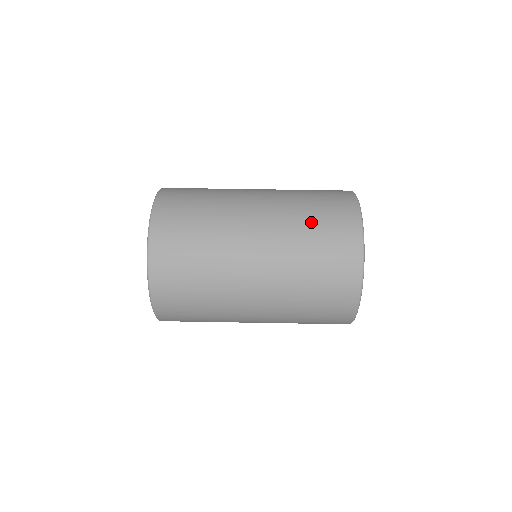
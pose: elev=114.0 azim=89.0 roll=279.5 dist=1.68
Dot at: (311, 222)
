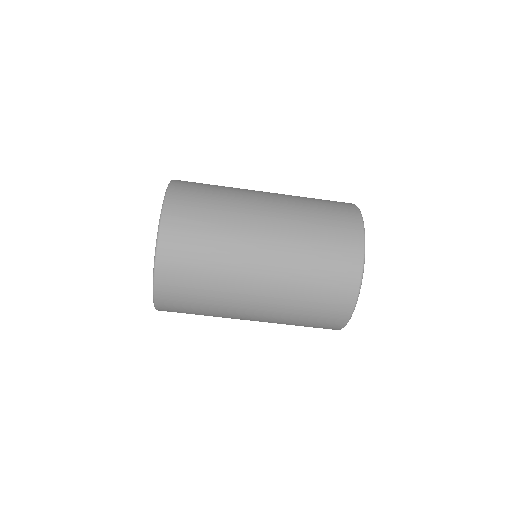
Dot at: (317, 239)
